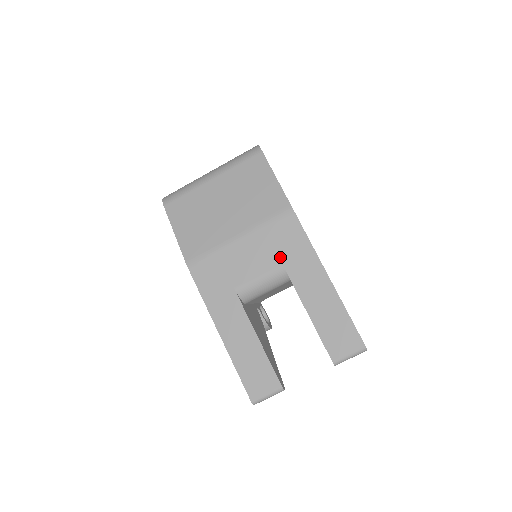
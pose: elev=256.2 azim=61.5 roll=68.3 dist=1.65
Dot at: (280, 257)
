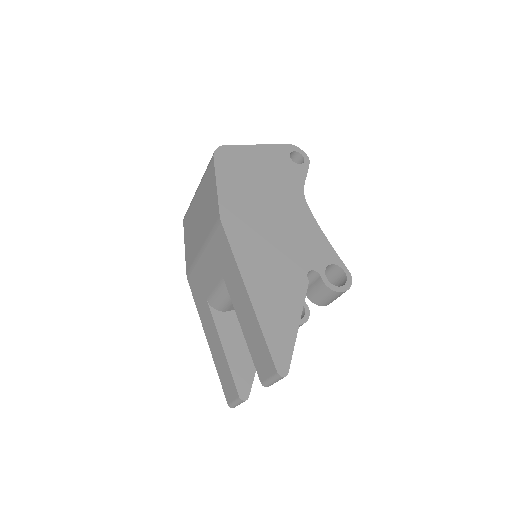
Dot at: (221, 270)
